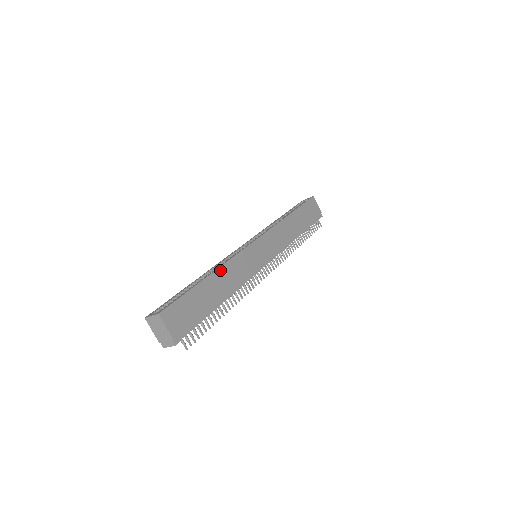
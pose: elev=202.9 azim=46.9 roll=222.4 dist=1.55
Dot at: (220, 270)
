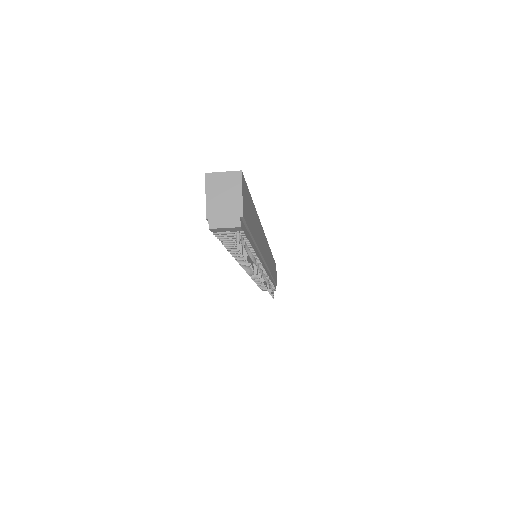
Dot at: (258, 219)
